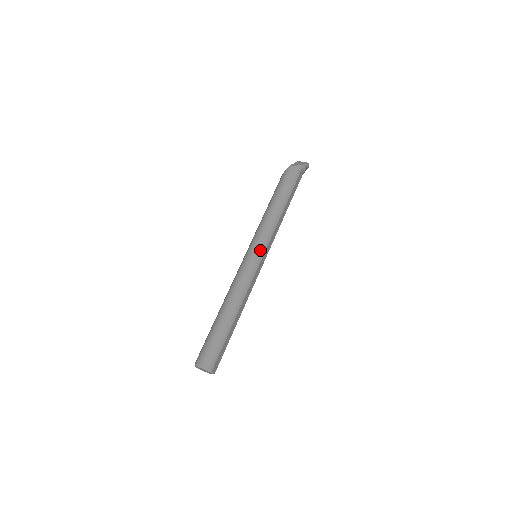
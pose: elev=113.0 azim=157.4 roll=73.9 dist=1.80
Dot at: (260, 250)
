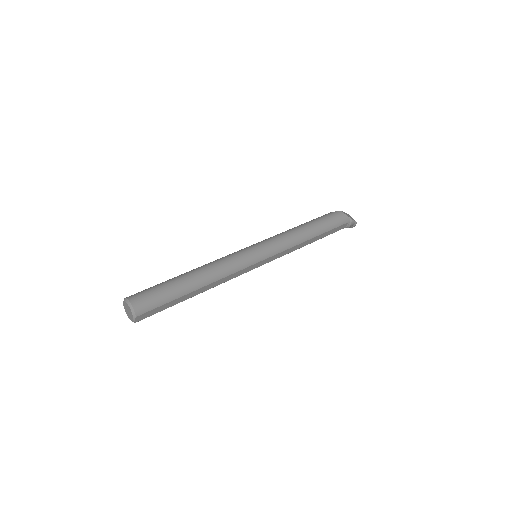
Dot at: (265, 253)
